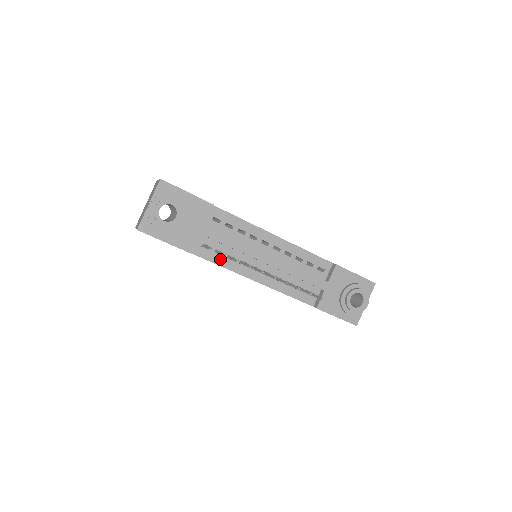
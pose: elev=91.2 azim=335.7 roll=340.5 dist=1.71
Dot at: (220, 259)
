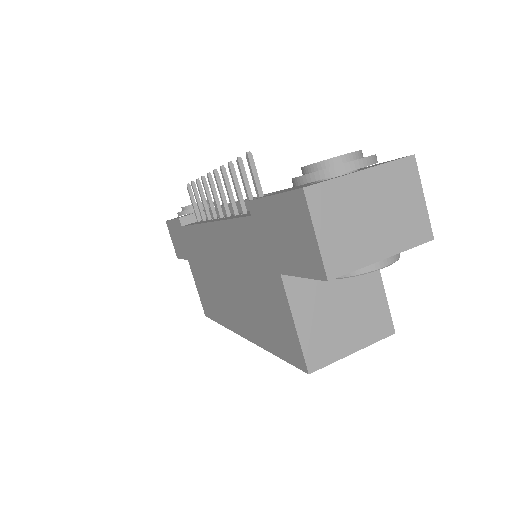
Dot at: occluded
